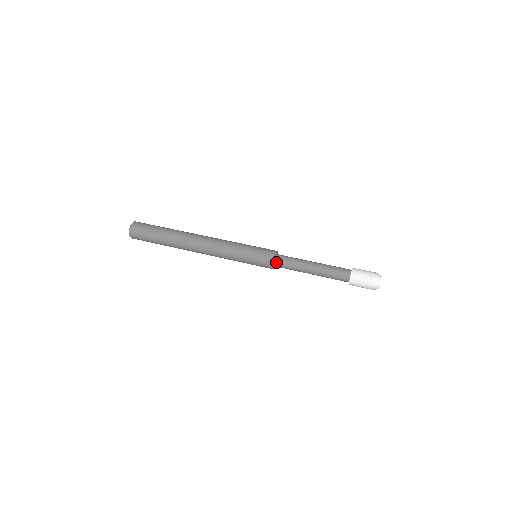
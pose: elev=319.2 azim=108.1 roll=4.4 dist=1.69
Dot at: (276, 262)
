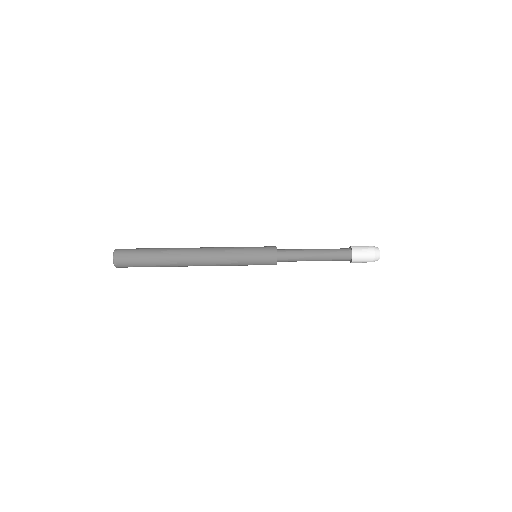
Dot at: (279, 259)
